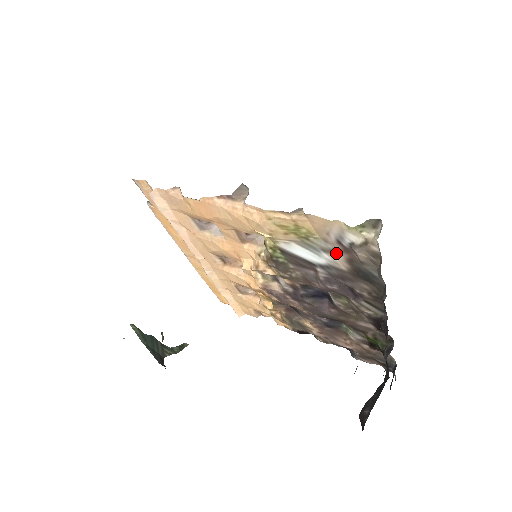
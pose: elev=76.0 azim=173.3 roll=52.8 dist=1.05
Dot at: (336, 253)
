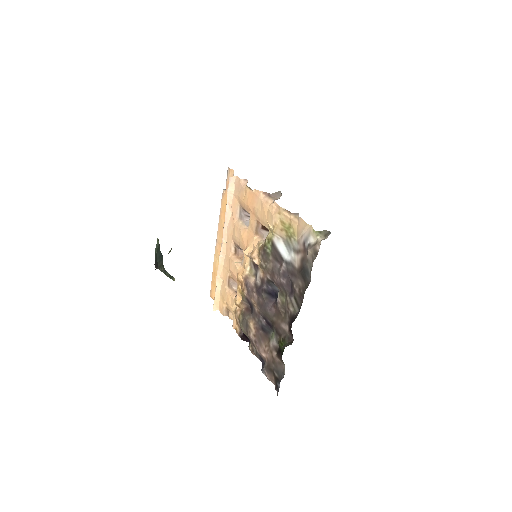
Dot at: (299, 253)
